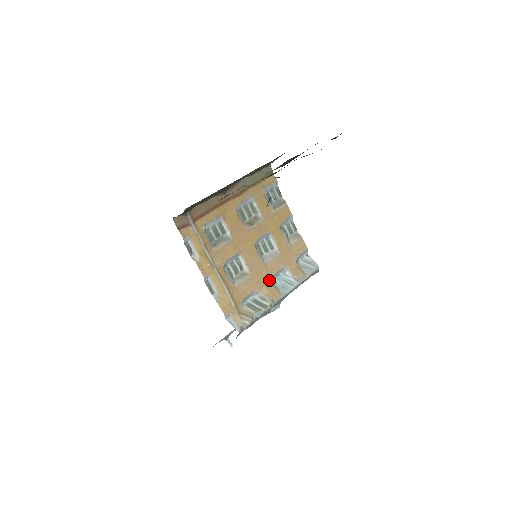
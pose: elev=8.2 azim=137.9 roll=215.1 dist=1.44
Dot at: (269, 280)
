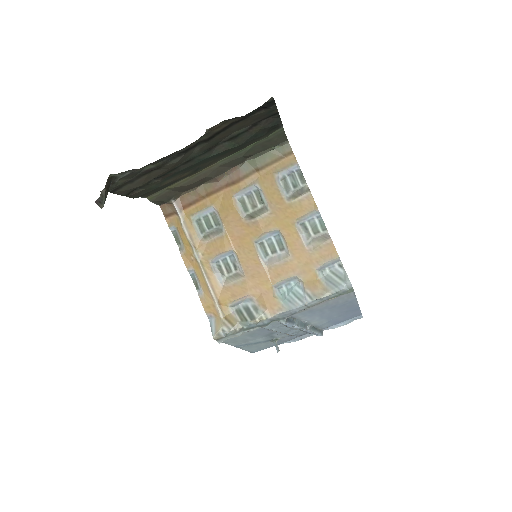
Dot at: (270, 288)
